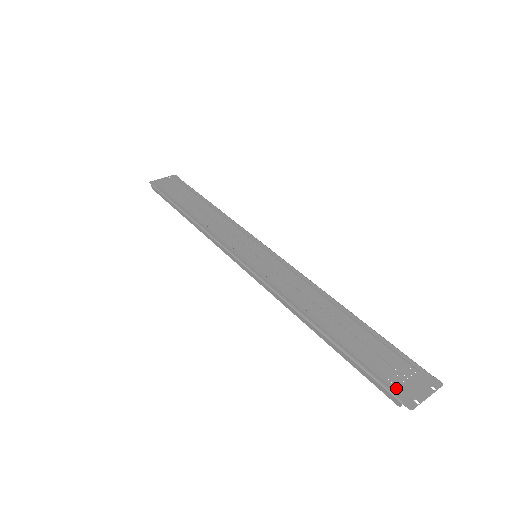
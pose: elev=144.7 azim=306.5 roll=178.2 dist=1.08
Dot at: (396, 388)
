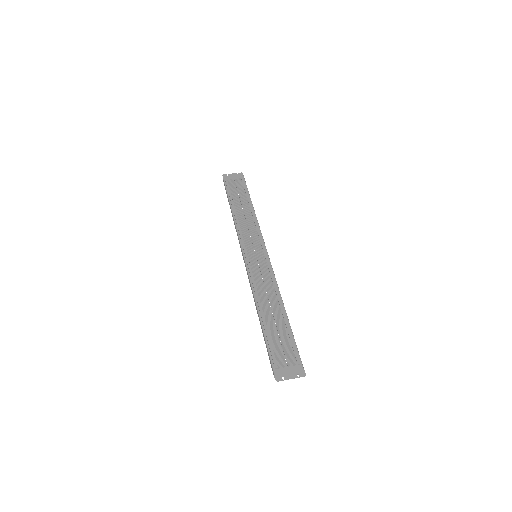
Dot at: (277, 367)
